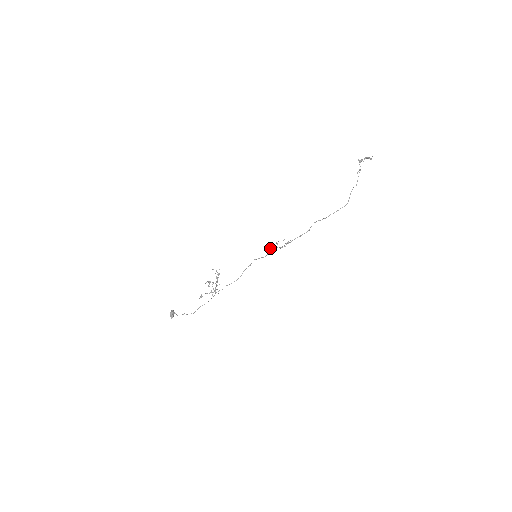
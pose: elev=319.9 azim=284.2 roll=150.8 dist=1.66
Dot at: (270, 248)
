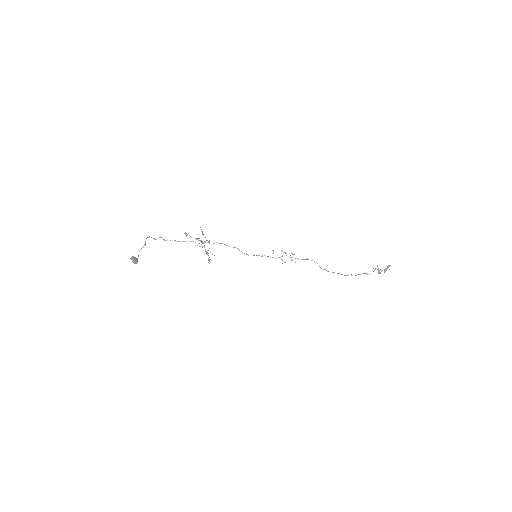
Dot at: occluded
